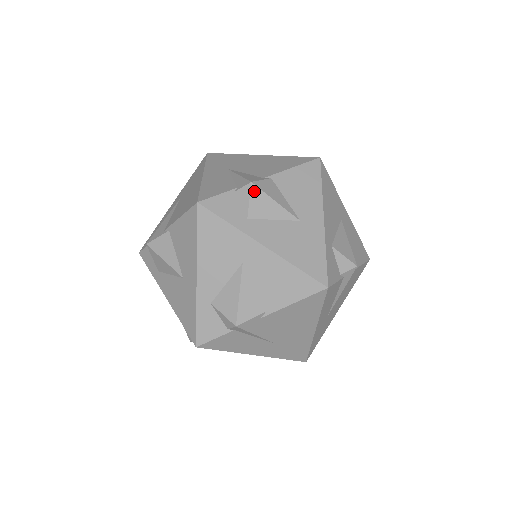
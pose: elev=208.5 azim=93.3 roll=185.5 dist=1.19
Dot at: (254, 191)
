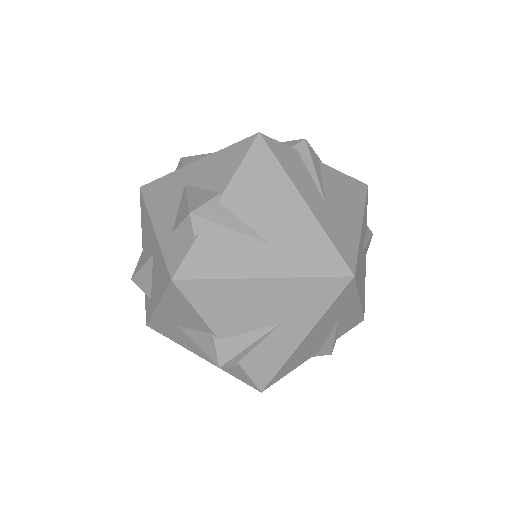
Dot at: occluded
